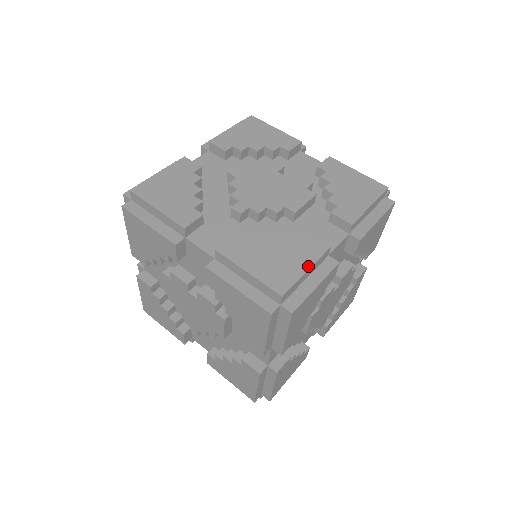
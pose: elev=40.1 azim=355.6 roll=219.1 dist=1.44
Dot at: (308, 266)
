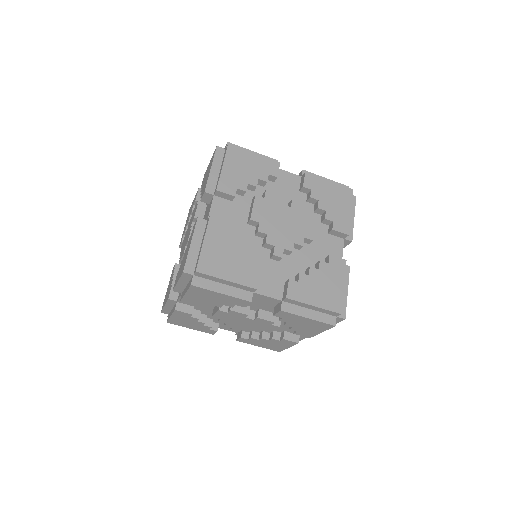
Dot at: (343, 283)
